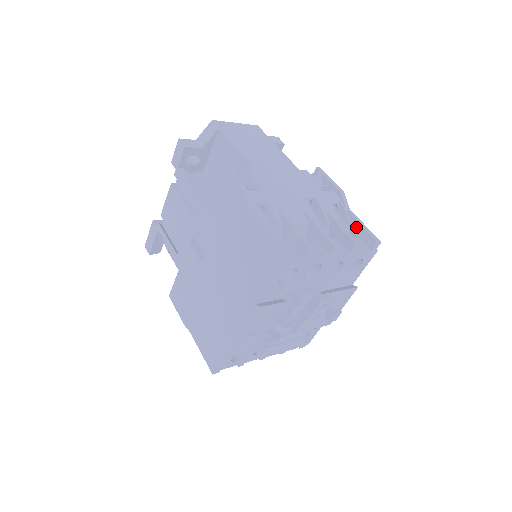
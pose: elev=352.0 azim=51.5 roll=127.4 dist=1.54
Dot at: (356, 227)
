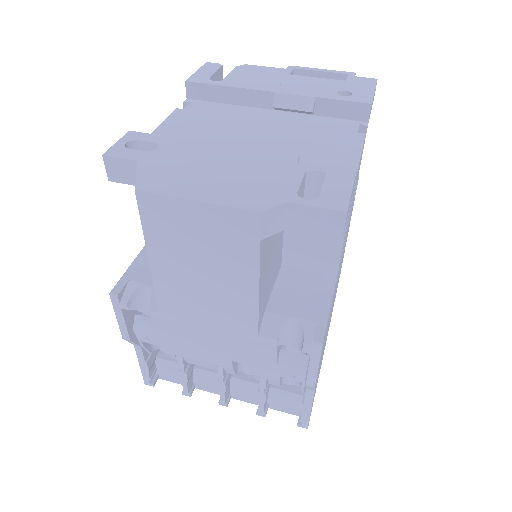
Dot at: (302, 400)
